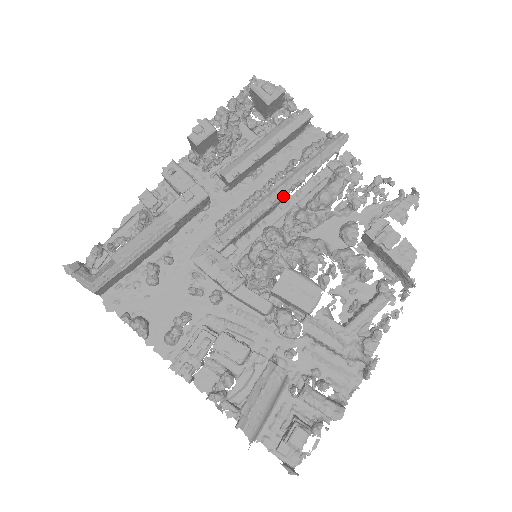
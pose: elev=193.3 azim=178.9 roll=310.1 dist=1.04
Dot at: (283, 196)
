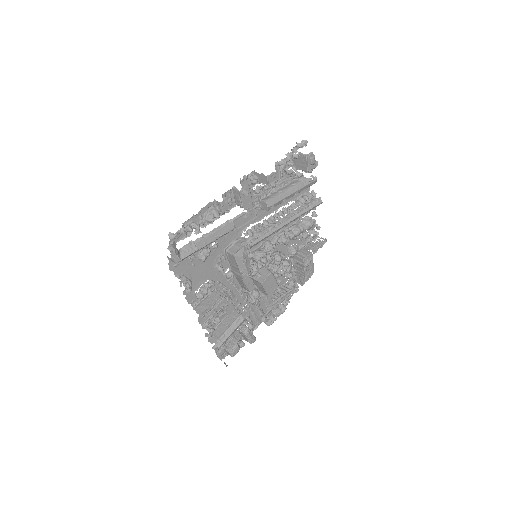
Dot at: occluded
